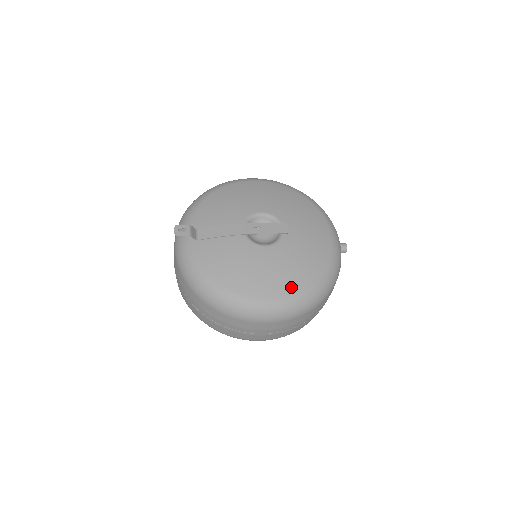
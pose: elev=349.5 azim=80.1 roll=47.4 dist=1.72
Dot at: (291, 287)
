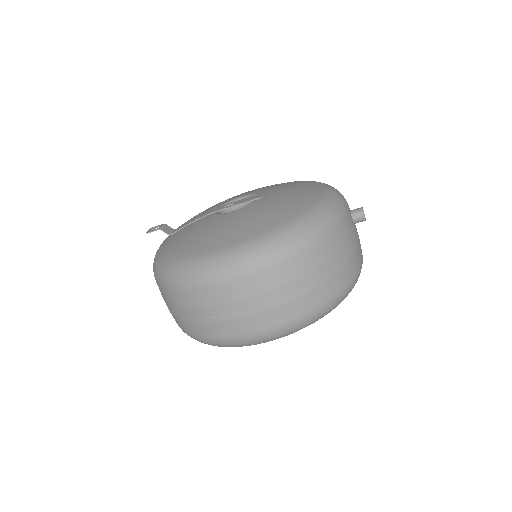
Dot at: (249, 233)
